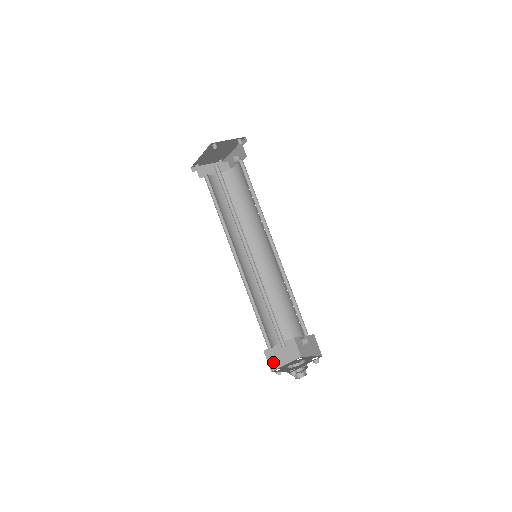
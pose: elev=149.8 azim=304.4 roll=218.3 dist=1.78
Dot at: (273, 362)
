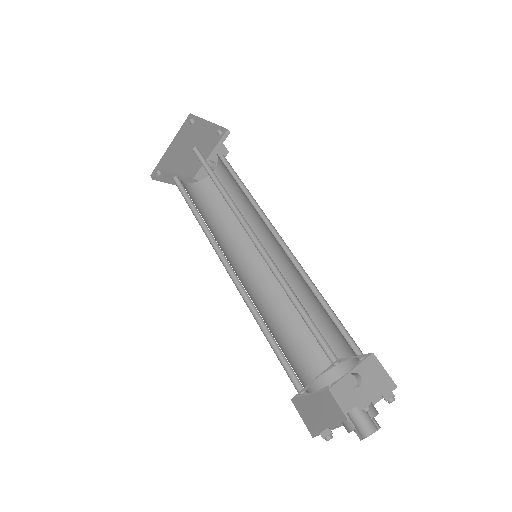
Dot at: (311, 422)
